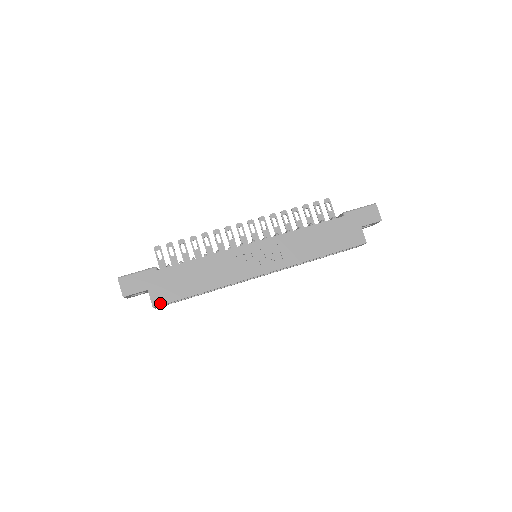
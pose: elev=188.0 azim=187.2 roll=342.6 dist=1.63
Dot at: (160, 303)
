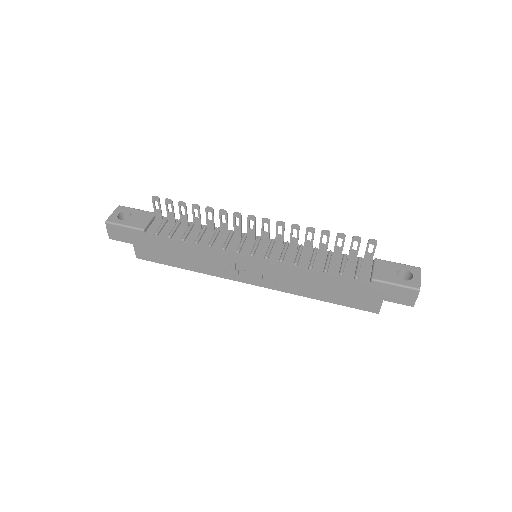
Dot at: (143, 258)
